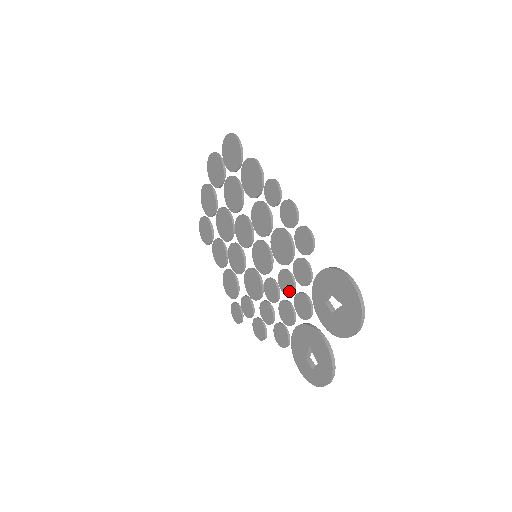
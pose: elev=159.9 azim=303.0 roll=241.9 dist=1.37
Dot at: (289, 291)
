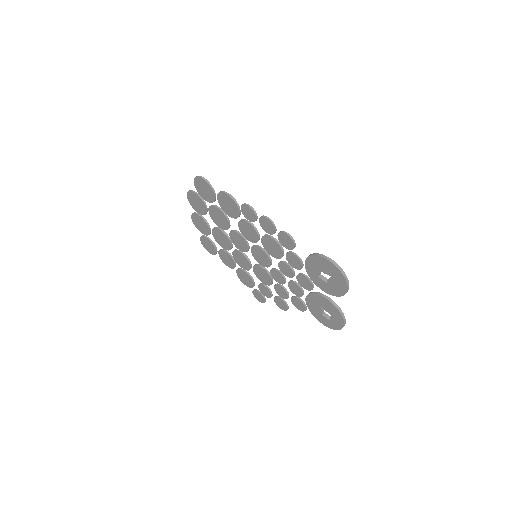
Dot at: (291, 275)
